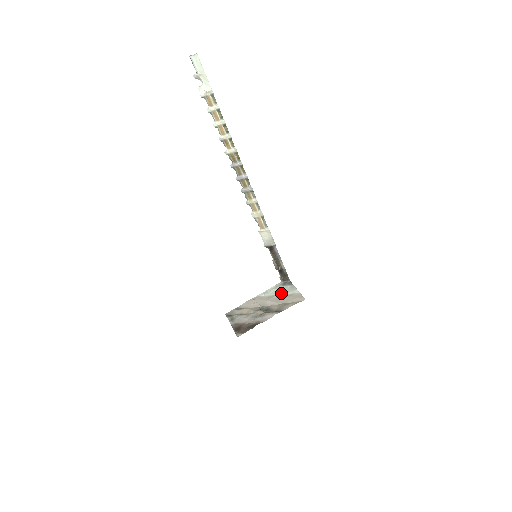
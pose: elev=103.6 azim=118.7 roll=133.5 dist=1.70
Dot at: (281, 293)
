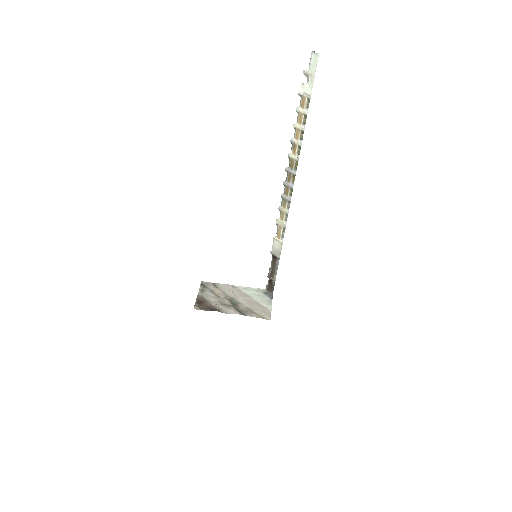
Dot at: (257, 299)
